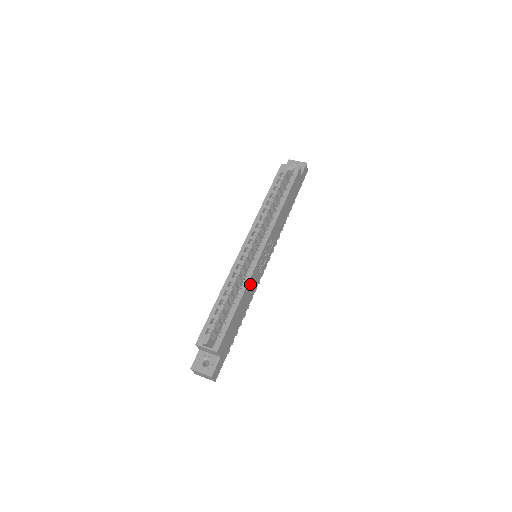
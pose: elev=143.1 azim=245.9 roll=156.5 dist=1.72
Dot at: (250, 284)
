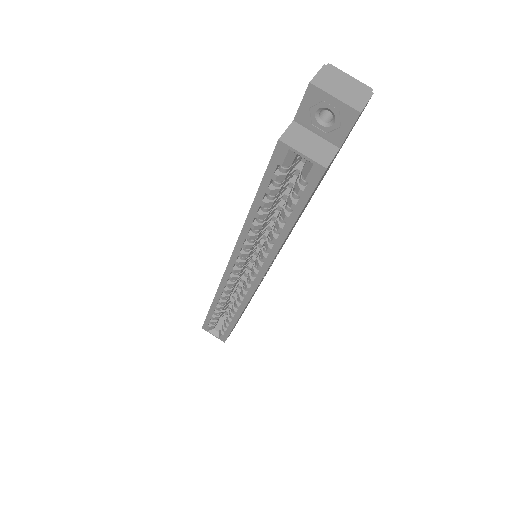
Dot at: occluded
